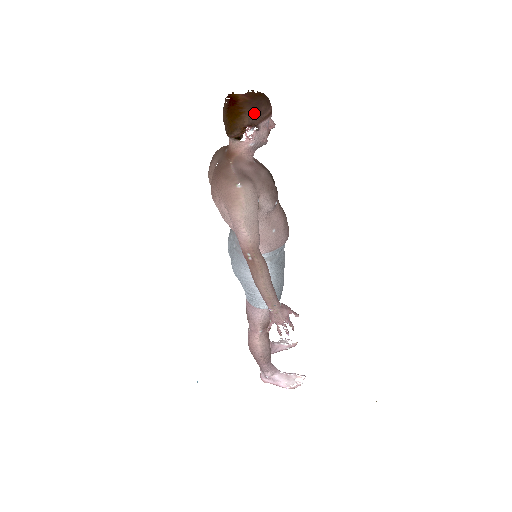
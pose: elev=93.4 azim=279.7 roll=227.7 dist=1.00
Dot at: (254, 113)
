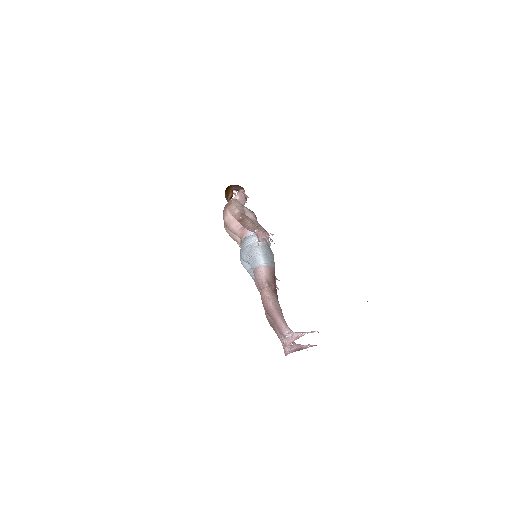
Dot at: (236, 186)
